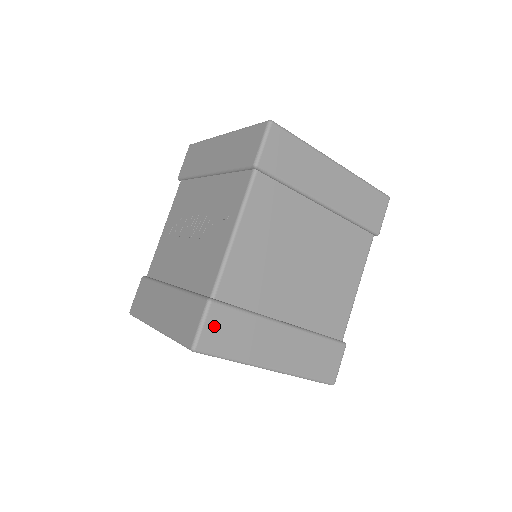
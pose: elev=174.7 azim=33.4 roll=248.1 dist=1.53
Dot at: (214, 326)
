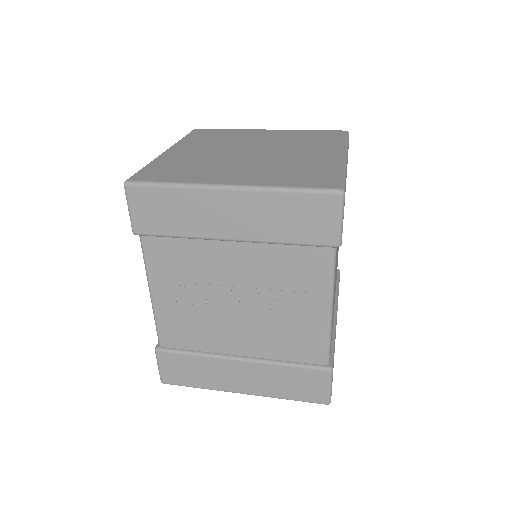
Dot at: occluded
